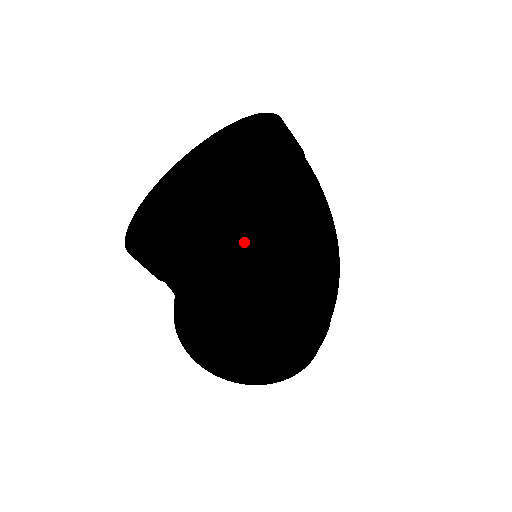
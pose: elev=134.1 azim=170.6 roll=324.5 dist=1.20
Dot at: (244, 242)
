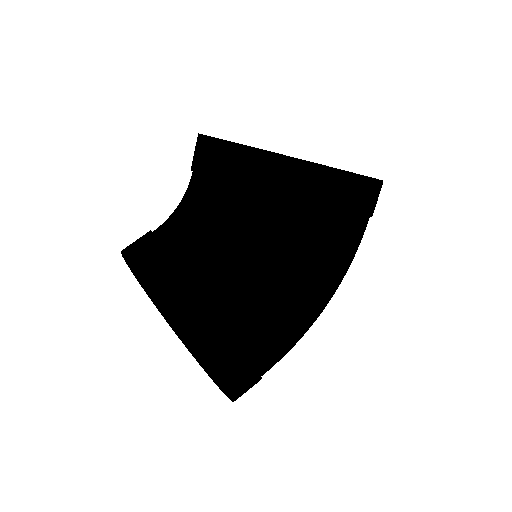
Dot at: (370, 211)
